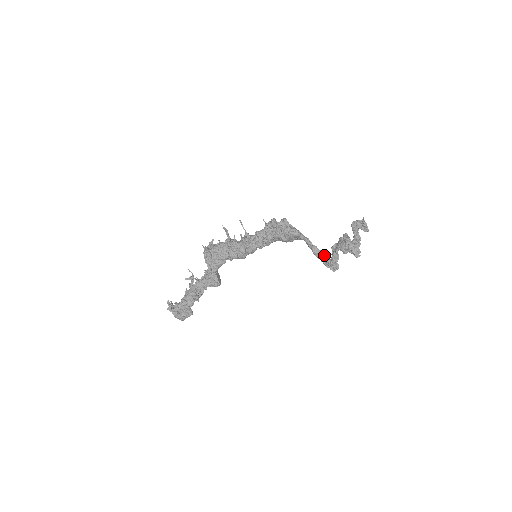
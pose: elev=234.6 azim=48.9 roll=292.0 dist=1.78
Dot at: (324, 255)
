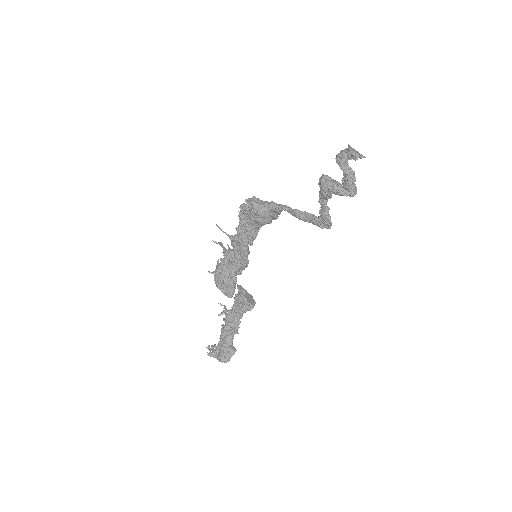
Dot at: (310, 215)
